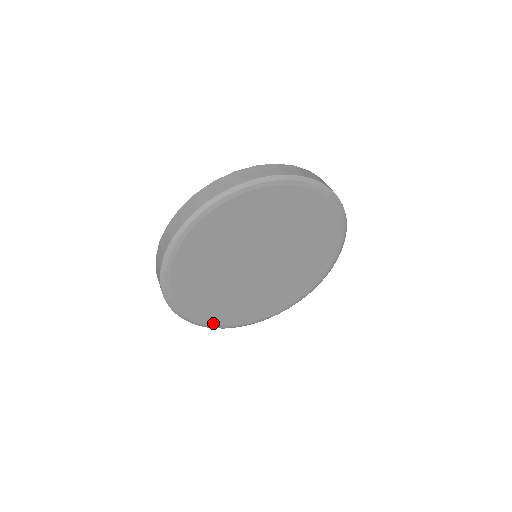
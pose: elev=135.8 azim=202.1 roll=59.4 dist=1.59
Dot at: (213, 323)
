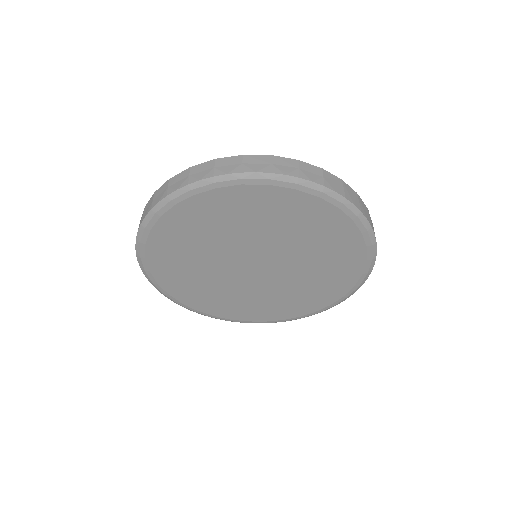
Dot at: (195, 308)
